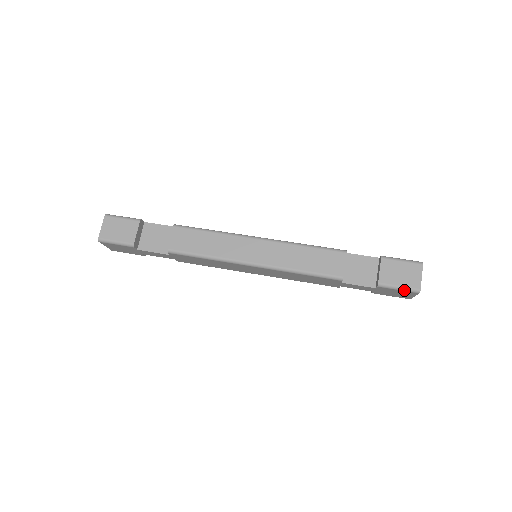
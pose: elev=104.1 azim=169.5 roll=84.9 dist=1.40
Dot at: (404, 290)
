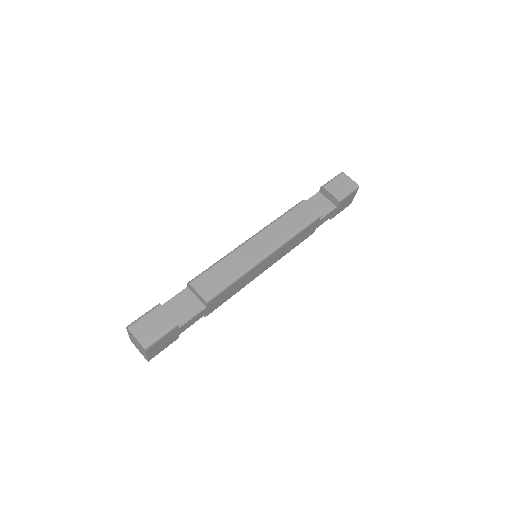
Dot at: (352, 192)
